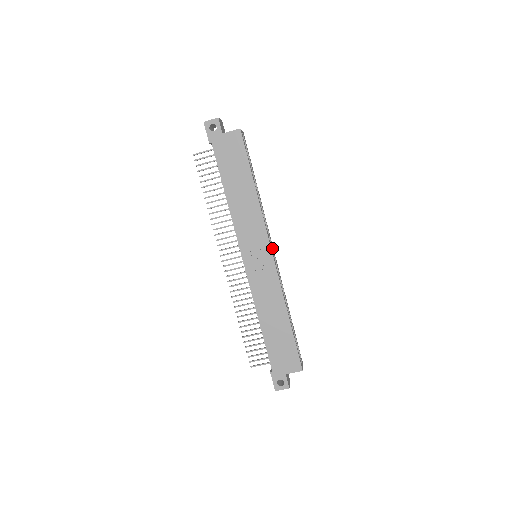
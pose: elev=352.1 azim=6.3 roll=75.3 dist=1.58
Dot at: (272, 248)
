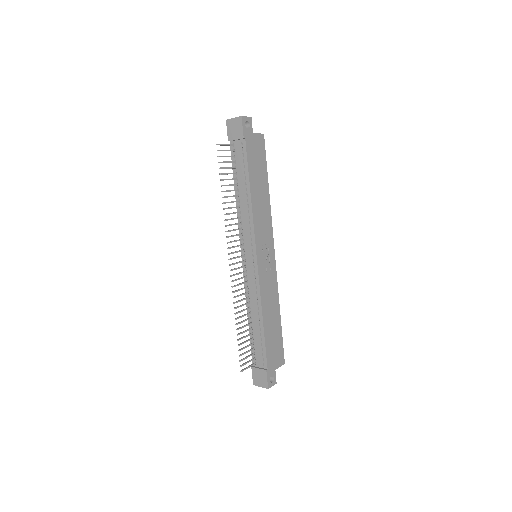
Dot at: occluded
